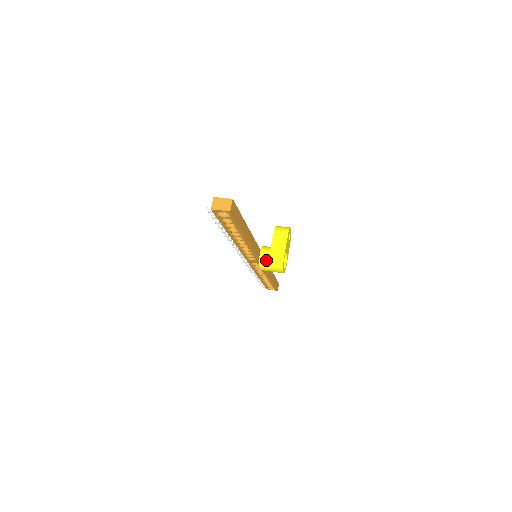
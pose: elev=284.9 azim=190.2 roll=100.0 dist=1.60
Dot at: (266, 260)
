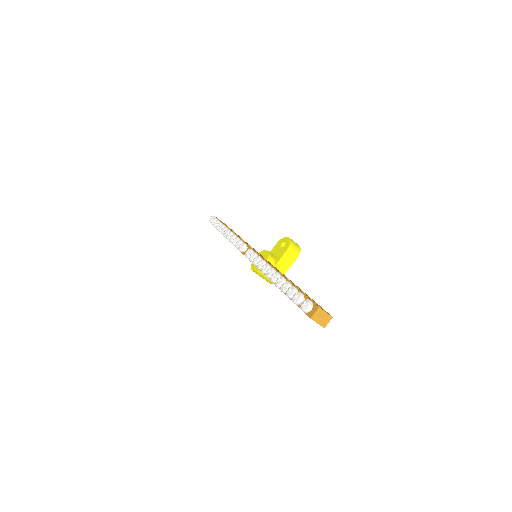
Dot at: occluded
